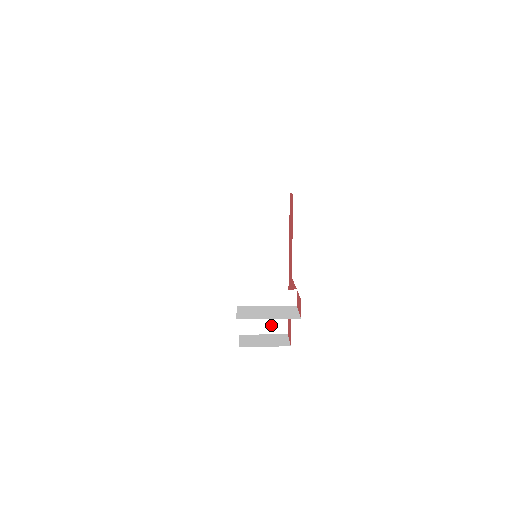
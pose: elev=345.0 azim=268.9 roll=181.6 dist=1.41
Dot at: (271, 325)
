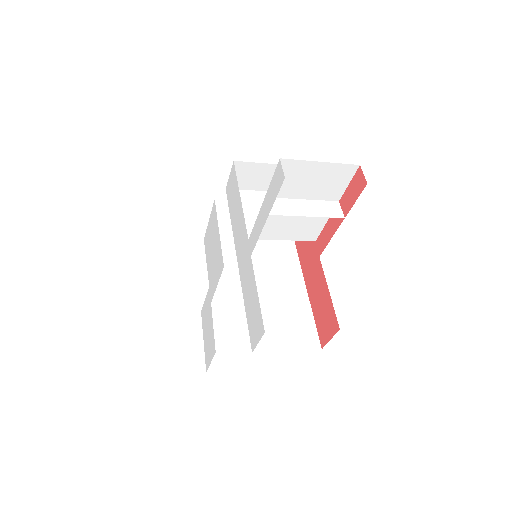
Dot at: (295, 337)
